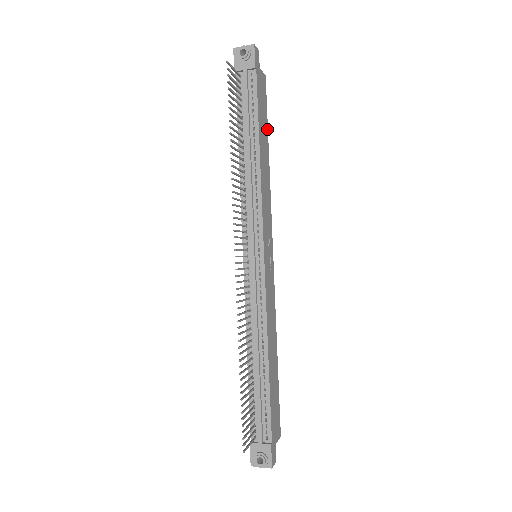
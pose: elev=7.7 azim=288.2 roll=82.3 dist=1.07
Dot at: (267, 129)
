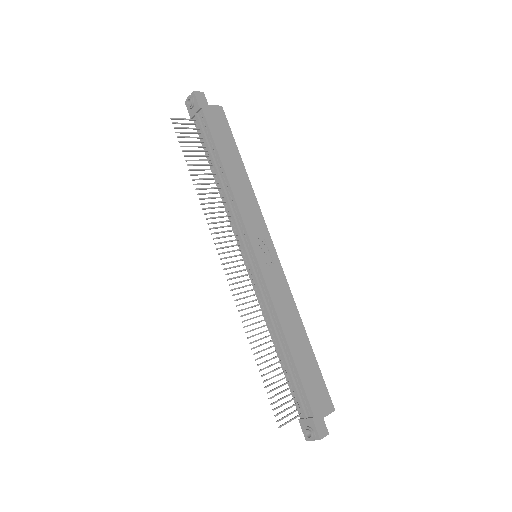
Dot at: (236, 148)
